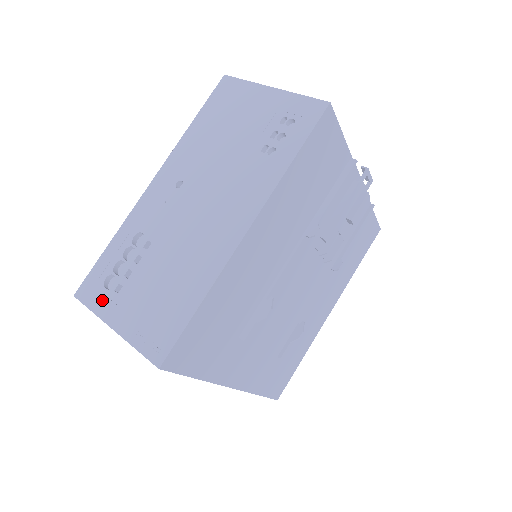
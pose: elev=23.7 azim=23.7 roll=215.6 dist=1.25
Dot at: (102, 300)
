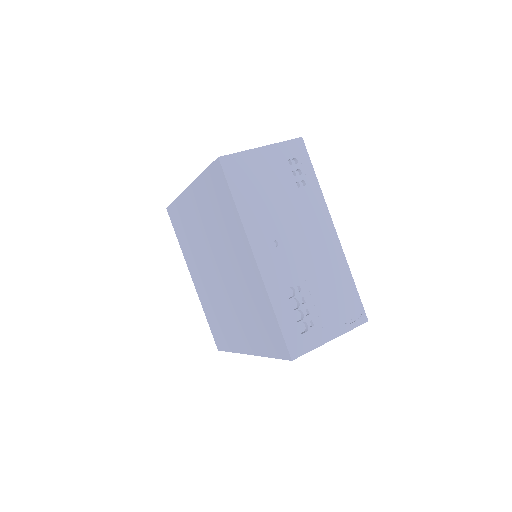
Dot at: (311, 339)
